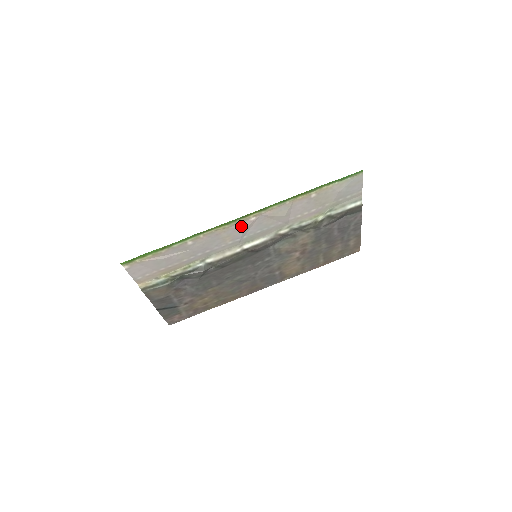
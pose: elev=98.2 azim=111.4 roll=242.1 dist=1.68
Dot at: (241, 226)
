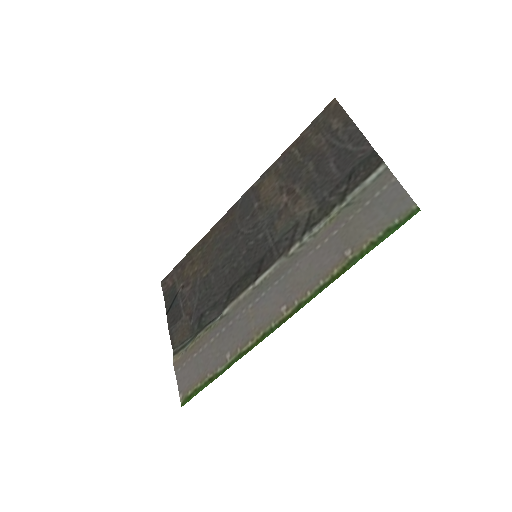
Dot at: (270, 314)
